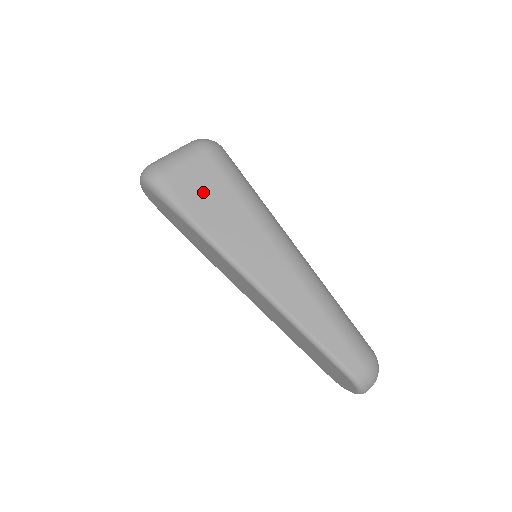
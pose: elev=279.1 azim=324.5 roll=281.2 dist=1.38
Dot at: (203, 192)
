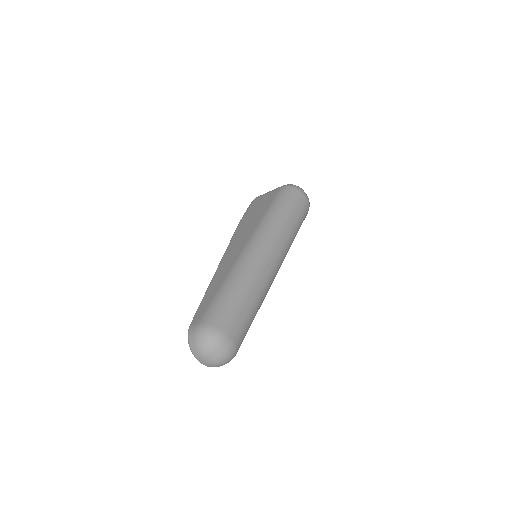
Dot at: (257, 208)
